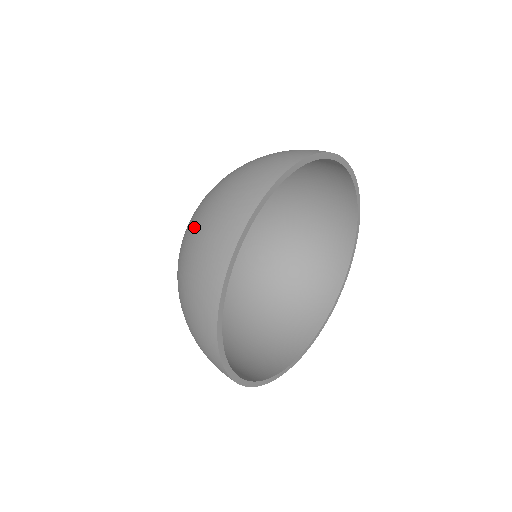
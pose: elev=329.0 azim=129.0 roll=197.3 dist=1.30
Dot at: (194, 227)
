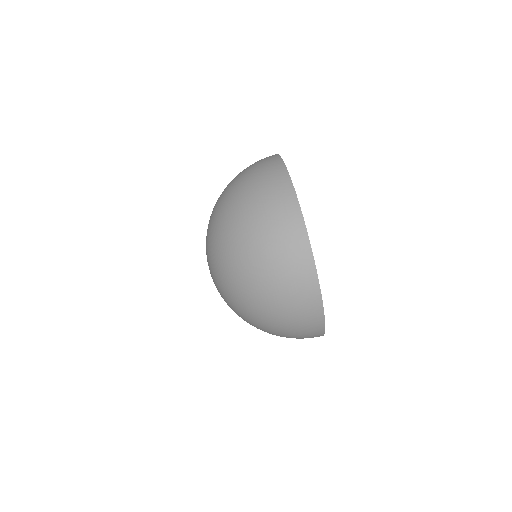
Dot at: (260, 282)
